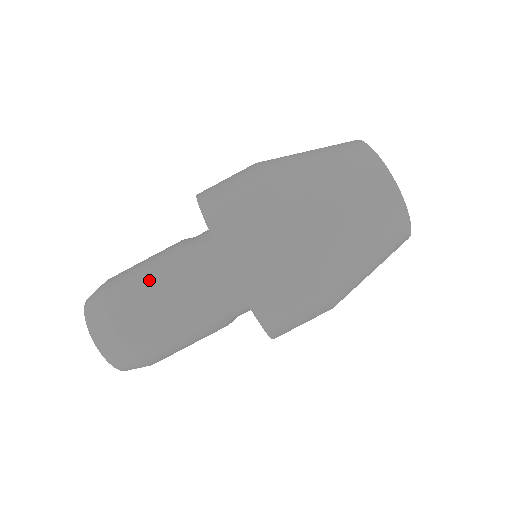
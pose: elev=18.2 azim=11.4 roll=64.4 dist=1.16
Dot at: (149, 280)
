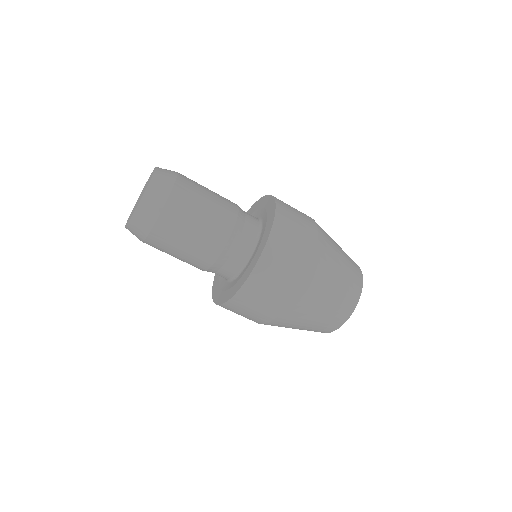
Dot at: (197, 230)
